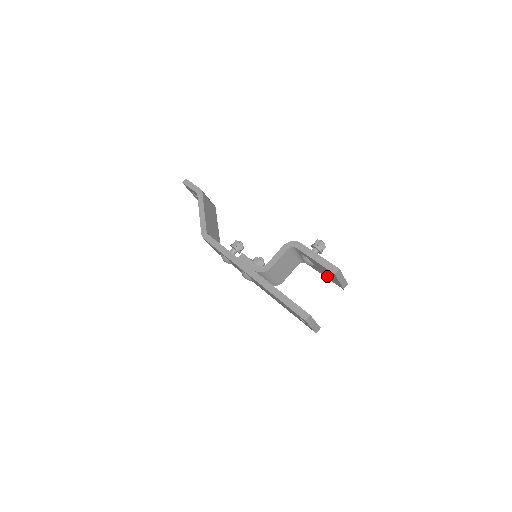
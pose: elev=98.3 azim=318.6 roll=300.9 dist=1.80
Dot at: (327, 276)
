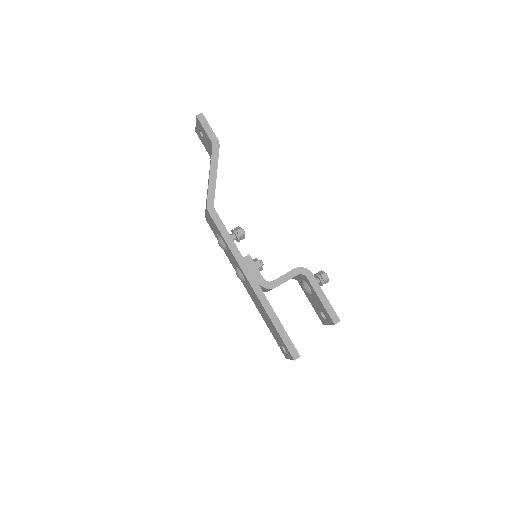
Dot at: (316, 308)
